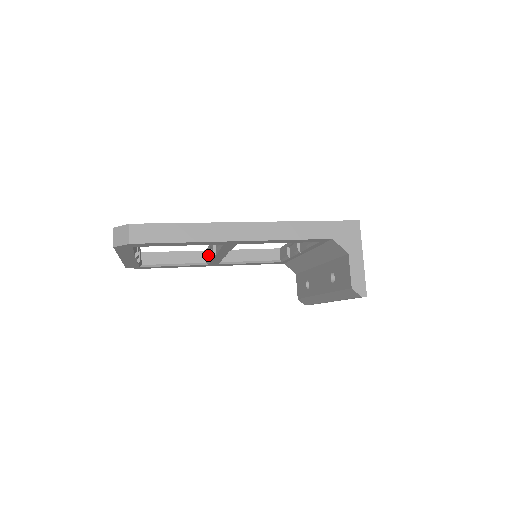
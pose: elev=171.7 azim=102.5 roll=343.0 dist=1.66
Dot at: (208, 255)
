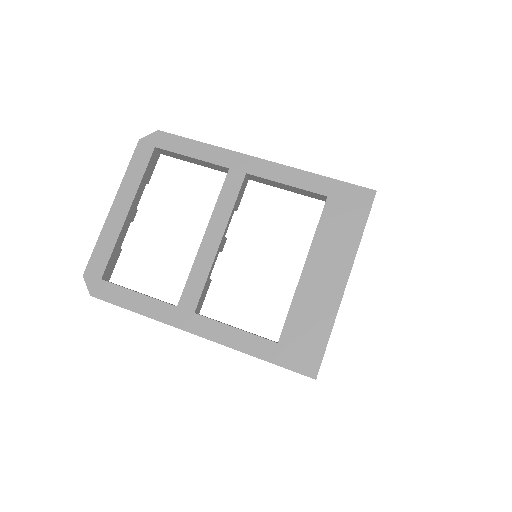
Dot at: occluded
